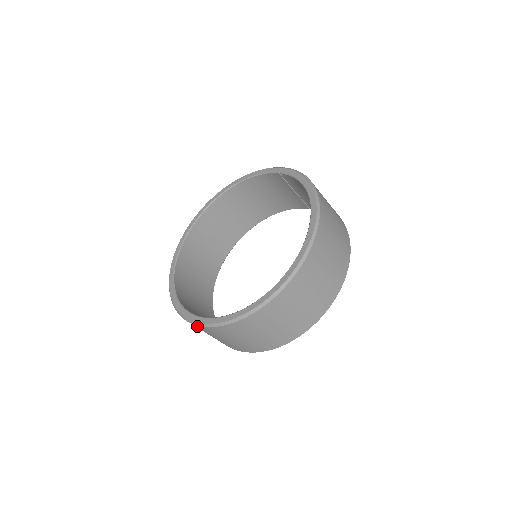
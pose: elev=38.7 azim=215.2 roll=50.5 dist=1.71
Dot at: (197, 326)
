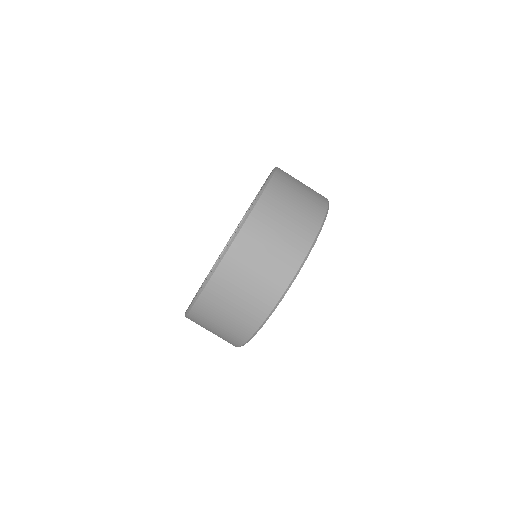
Dot at: occluded
